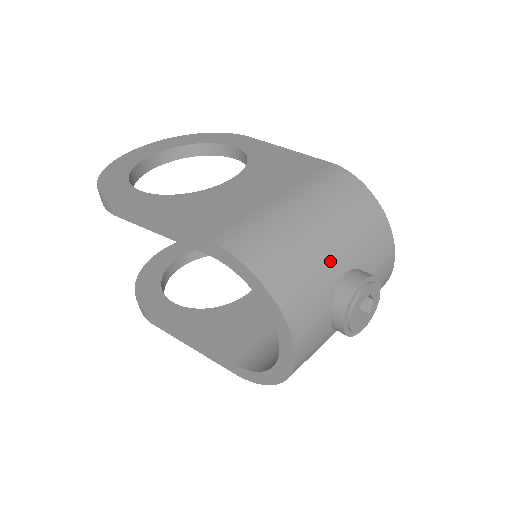
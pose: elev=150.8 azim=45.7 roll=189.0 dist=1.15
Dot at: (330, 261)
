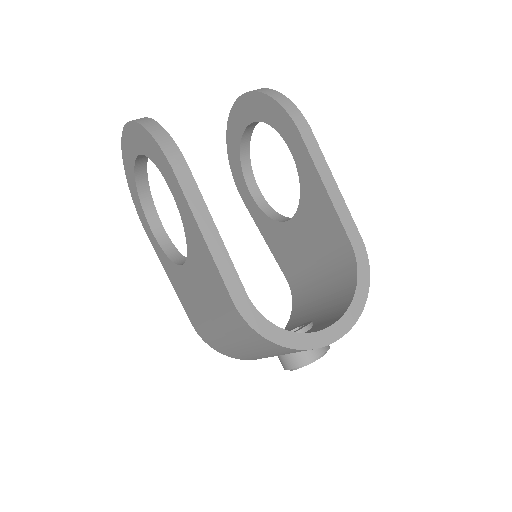
Dot at: (261, 356)
